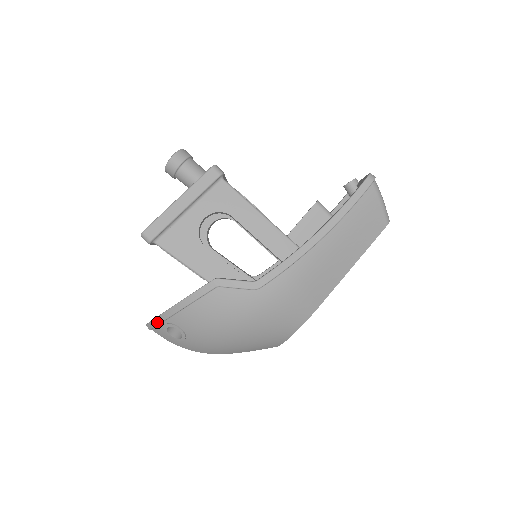
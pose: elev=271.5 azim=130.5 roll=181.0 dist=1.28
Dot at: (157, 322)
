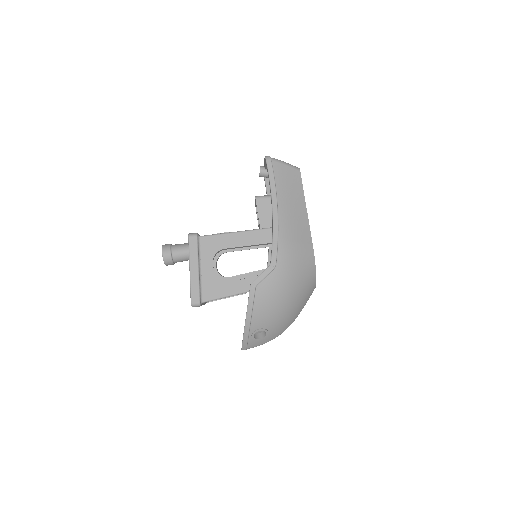
Dot at: (246, 340)
